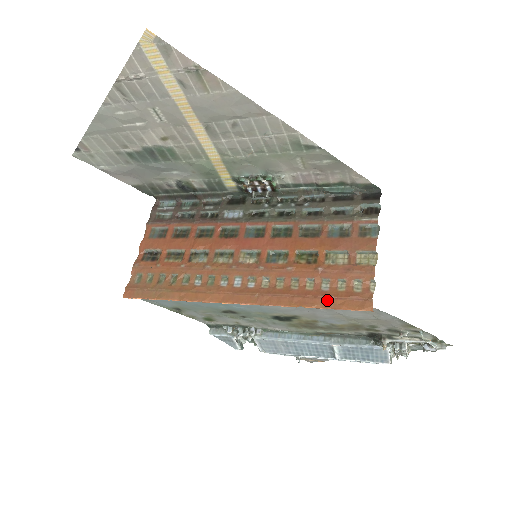
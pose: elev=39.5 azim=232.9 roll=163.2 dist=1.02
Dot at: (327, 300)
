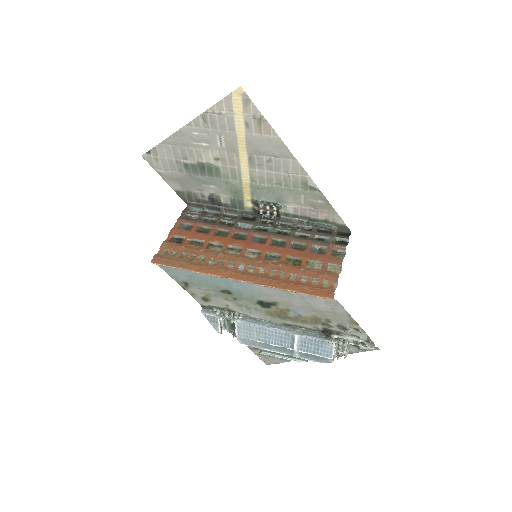
Dot at: (304, 288)
